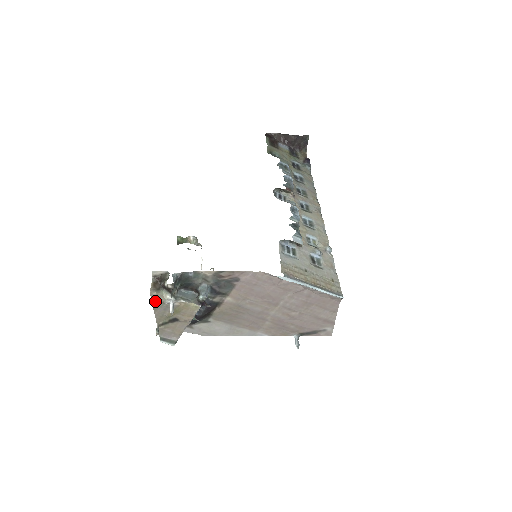
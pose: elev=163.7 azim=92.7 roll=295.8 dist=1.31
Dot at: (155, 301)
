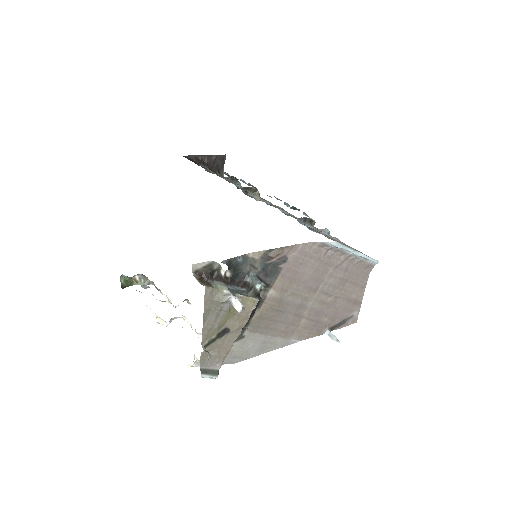
Dot at: (208, 303)
